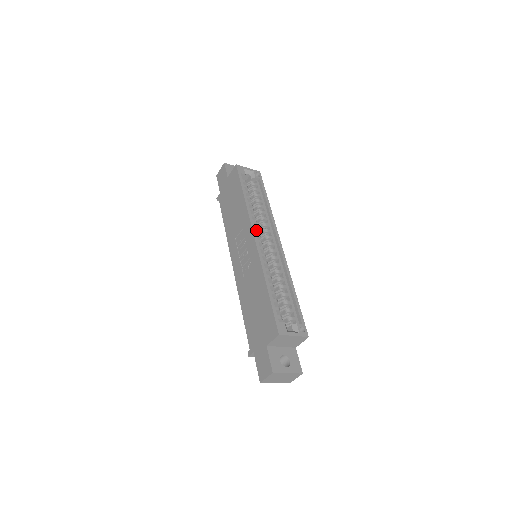
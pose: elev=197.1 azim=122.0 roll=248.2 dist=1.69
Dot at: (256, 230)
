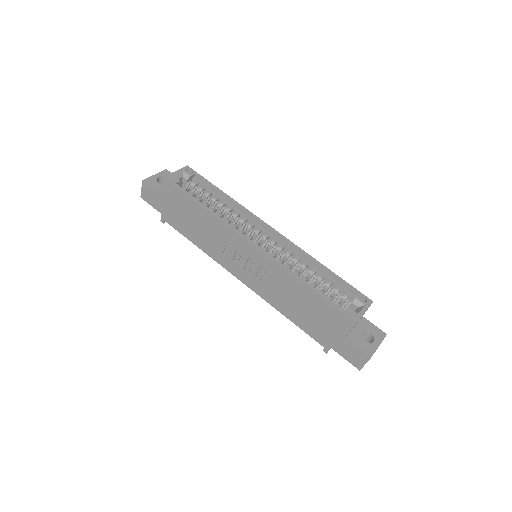
Dot at: occluded
